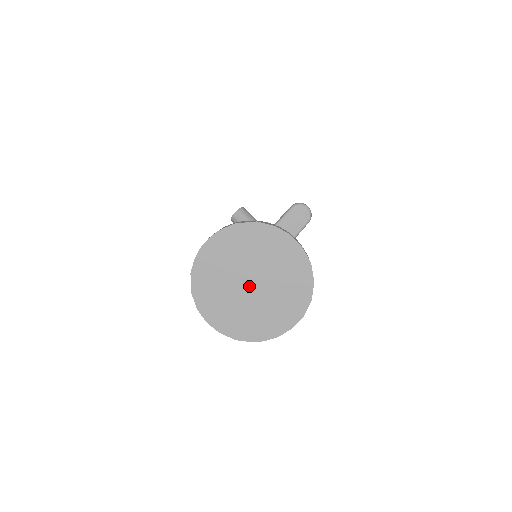
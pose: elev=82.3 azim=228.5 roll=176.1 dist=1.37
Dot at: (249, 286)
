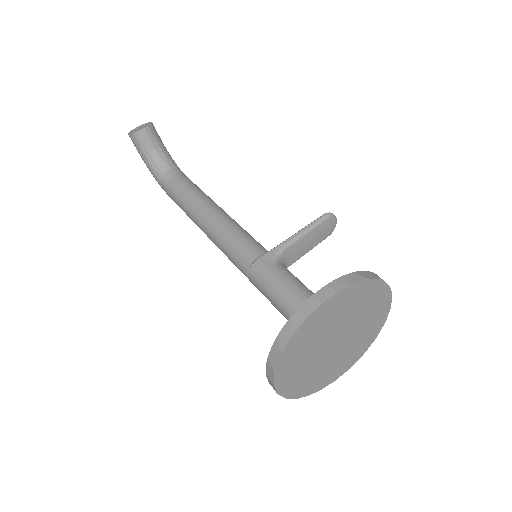
Dot at: (333, 344)
